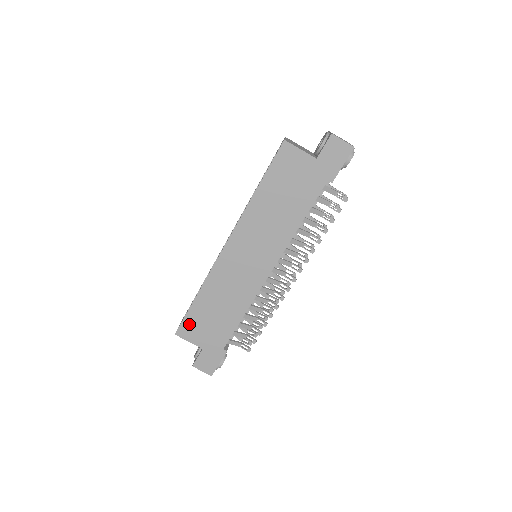
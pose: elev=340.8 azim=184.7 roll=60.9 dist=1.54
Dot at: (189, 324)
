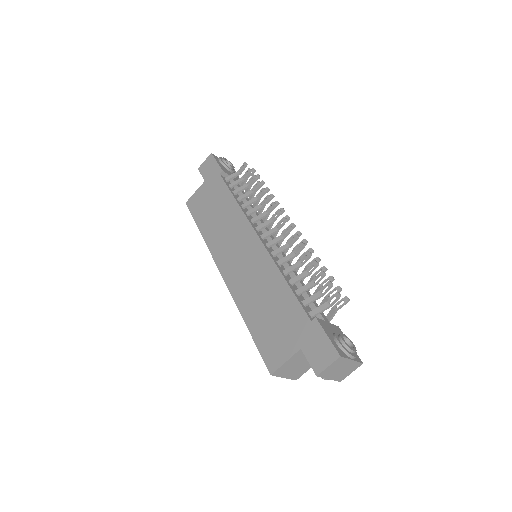
Dot at: (267, 350)
